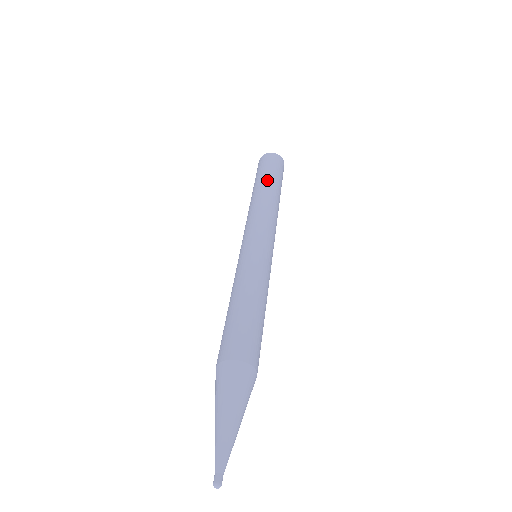
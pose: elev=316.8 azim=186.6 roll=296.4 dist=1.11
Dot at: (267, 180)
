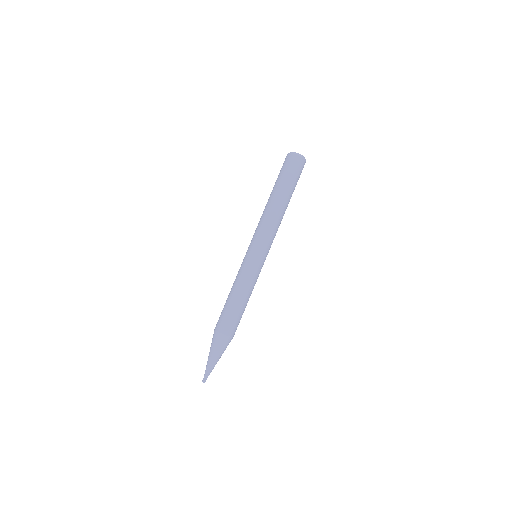
Dot at: (288, 193)
